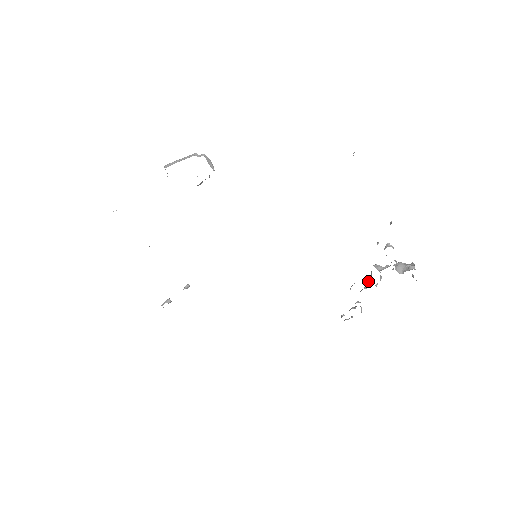
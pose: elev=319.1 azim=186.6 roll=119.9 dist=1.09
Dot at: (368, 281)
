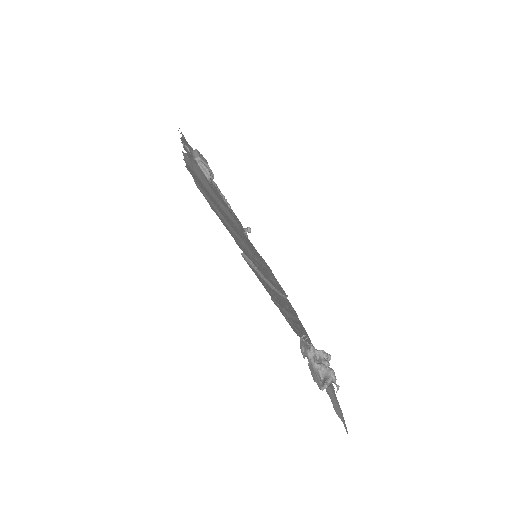
Dot at: occluded
